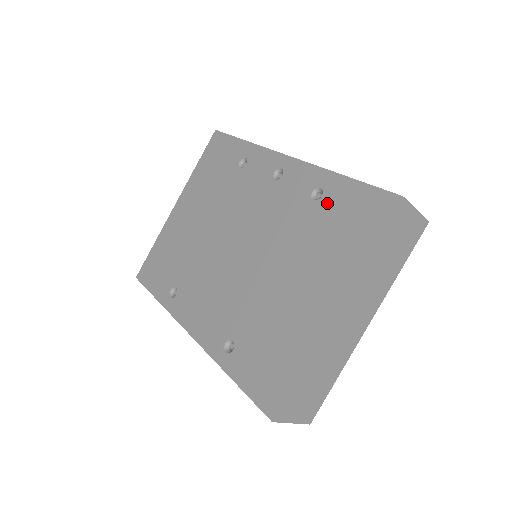
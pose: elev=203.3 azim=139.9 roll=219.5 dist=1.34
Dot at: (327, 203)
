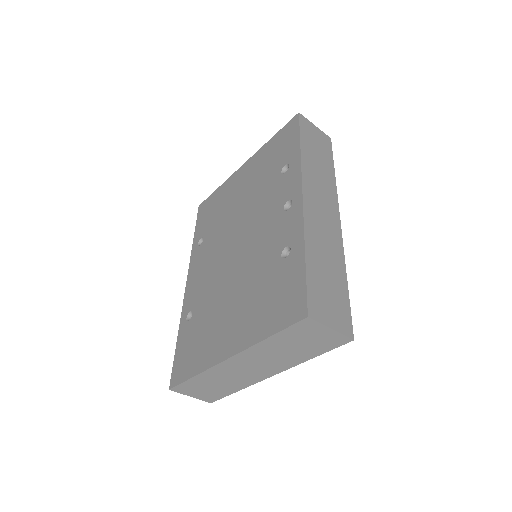
Dot at: (283, 268)
